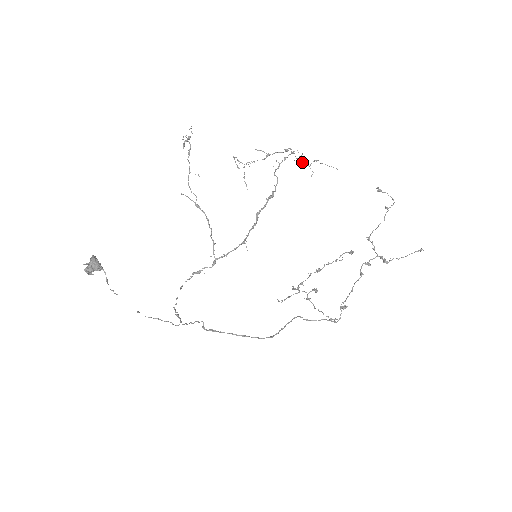
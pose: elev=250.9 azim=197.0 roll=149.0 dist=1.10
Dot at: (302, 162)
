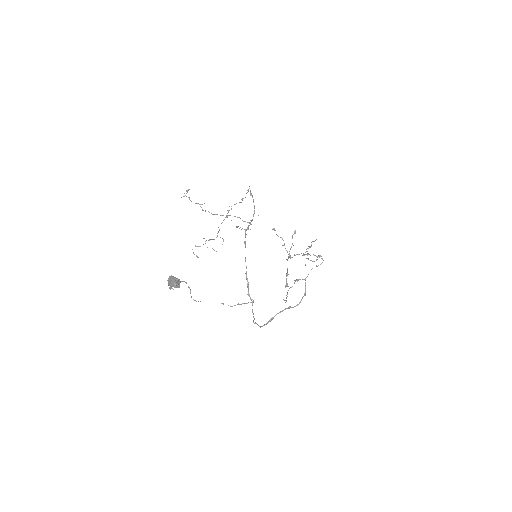
Dot at: occluded
